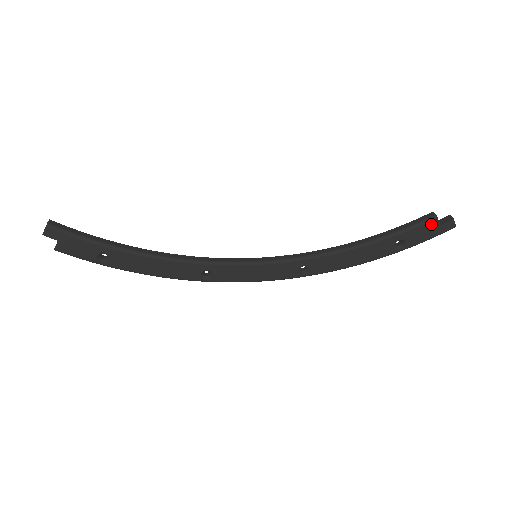
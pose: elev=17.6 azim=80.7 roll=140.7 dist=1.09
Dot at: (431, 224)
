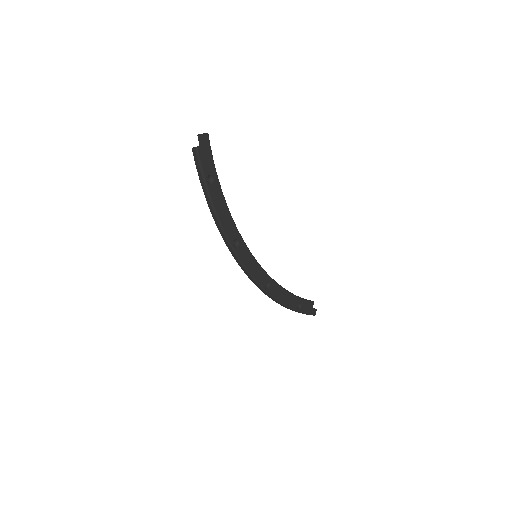
Dot at: (311, 304)
